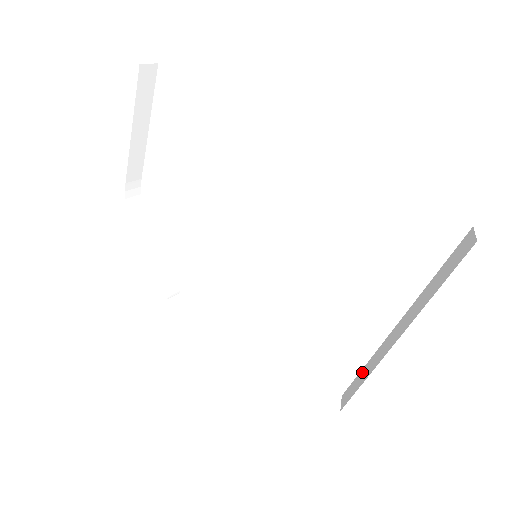
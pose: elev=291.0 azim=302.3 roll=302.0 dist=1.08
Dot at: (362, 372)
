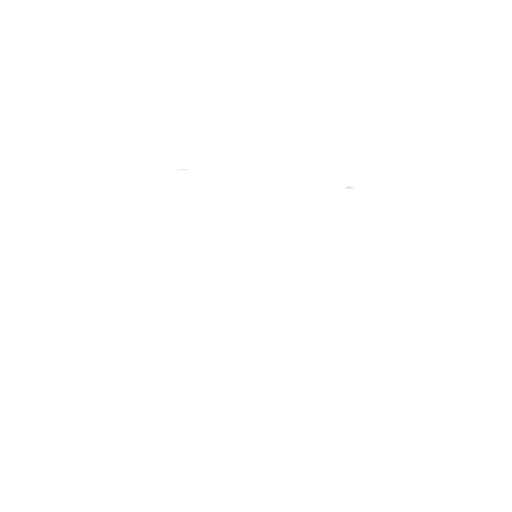
Dot at: occluded
